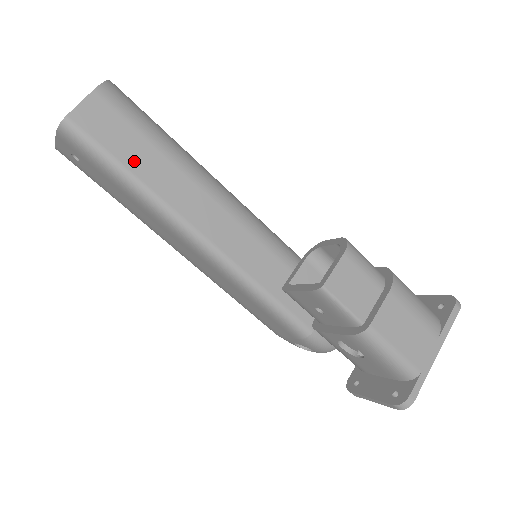
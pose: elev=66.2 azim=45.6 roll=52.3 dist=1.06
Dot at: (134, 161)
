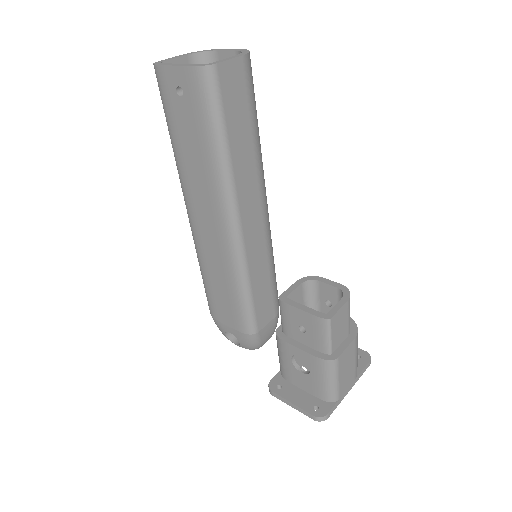
Dot at: (235, 134)
